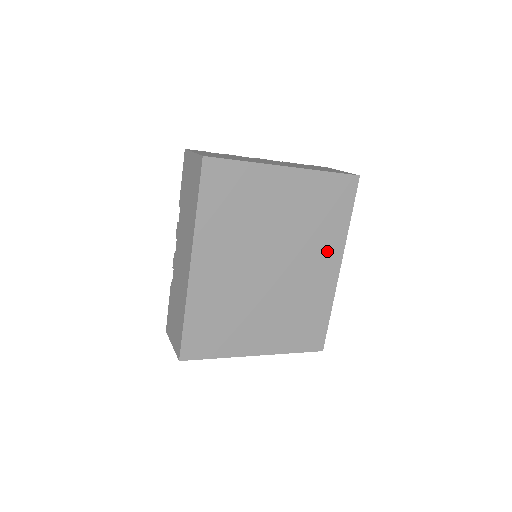
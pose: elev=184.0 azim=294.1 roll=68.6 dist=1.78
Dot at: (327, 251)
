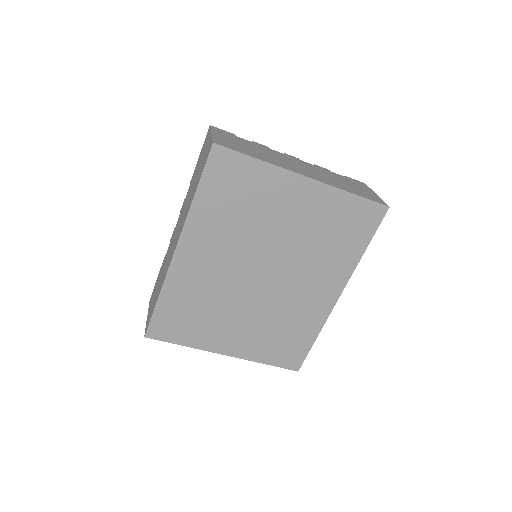
Dot at: (329, 275)
